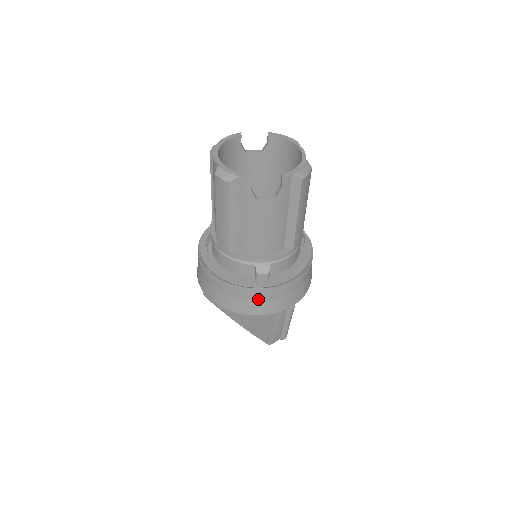
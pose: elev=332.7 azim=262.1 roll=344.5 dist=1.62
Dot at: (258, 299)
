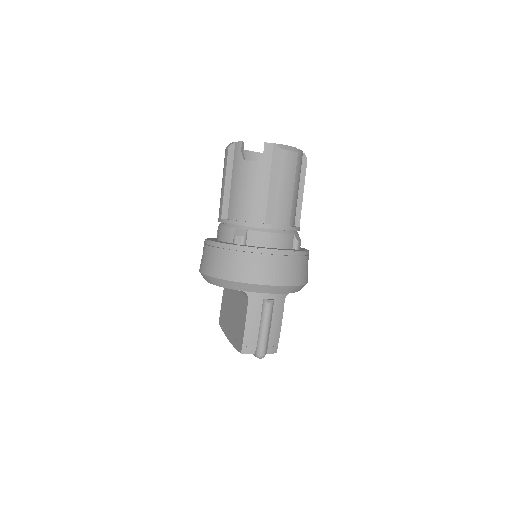
Dot at: (228, 259)
